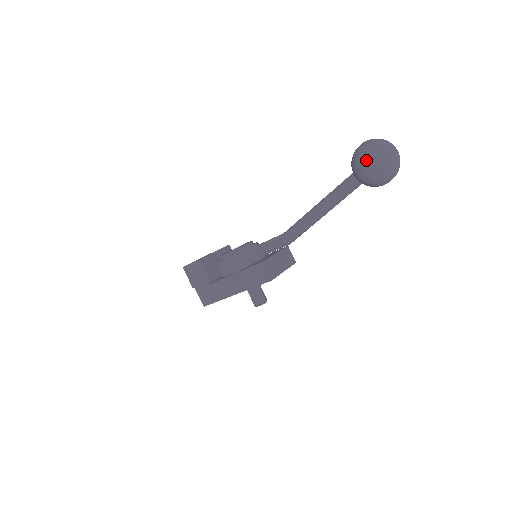
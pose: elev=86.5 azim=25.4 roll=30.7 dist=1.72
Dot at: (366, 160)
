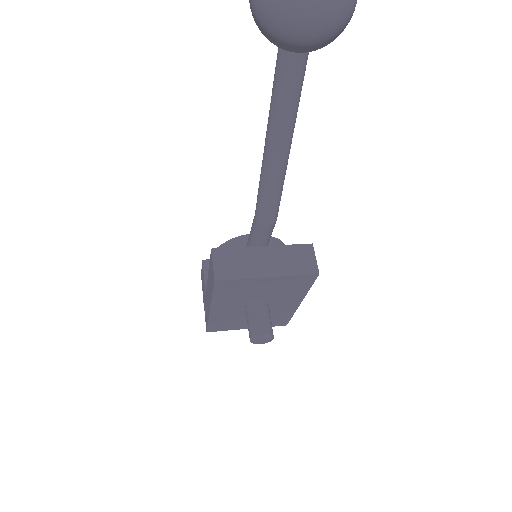
Dot at: out of frame
